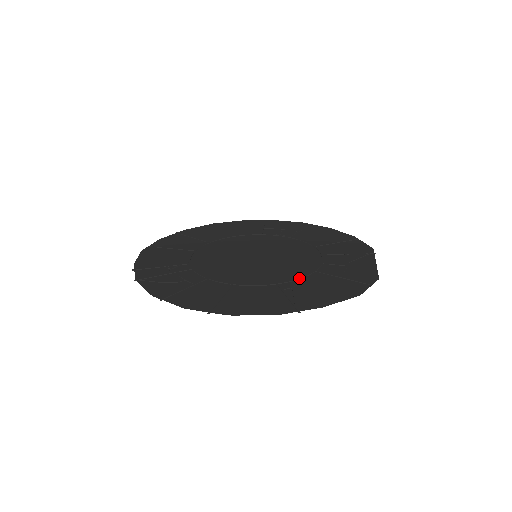
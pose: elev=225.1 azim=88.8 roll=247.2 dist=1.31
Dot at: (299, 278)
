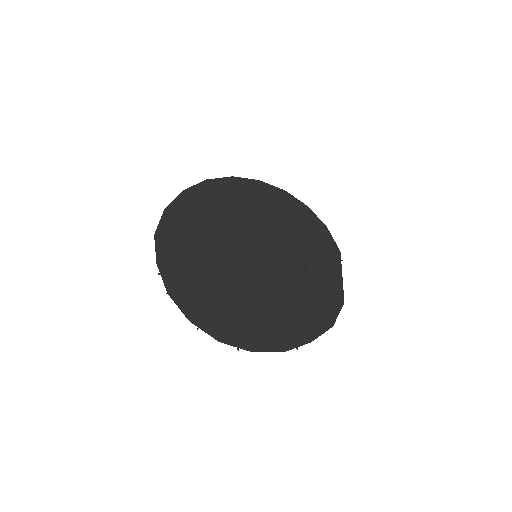
Dot at: (293, 299)
